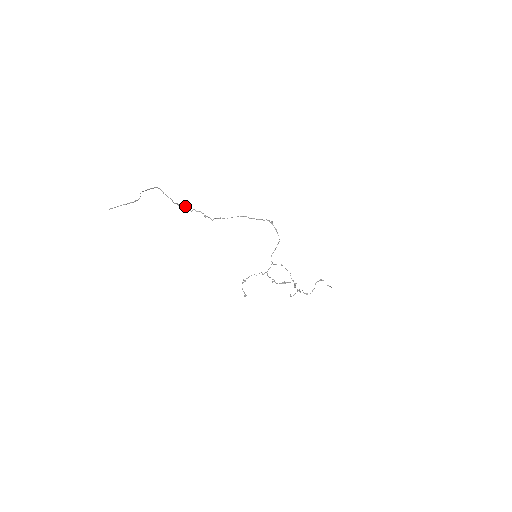
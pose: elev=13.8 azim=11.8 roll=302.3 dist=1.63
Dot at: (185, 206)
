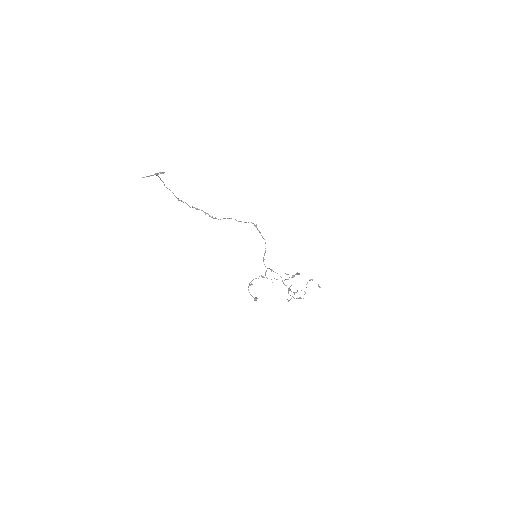
Dot at: (185, 202)
